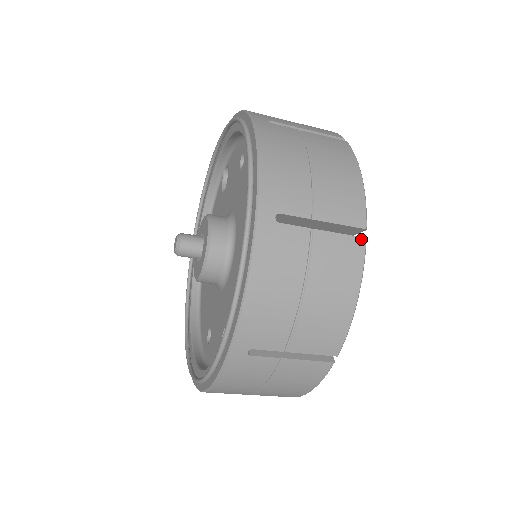
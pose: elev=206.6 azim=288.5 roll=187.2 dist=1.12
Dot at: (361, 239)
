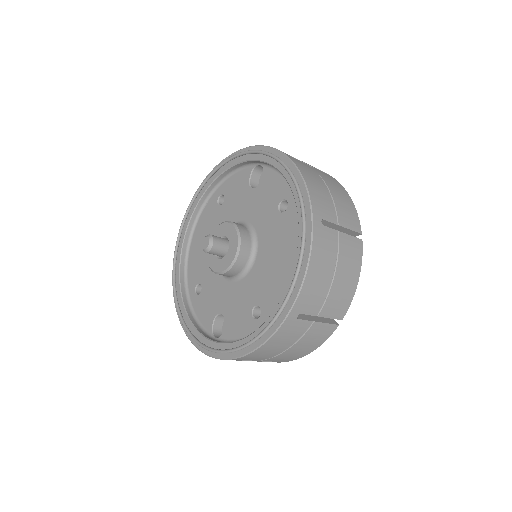
Dot at: (336, 326)
